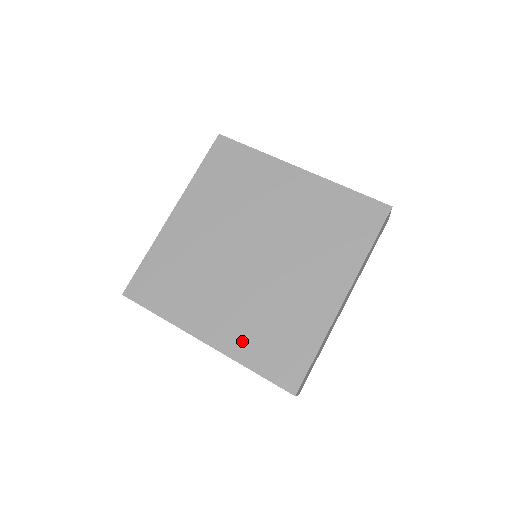
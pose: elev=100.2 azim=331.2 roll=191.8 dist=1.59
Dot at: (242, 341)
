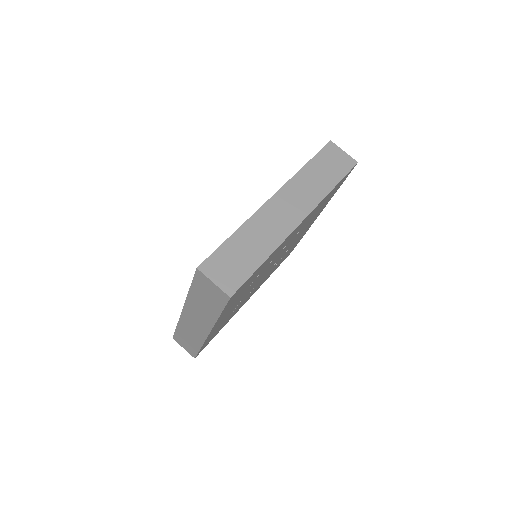
Dot at: occluded
